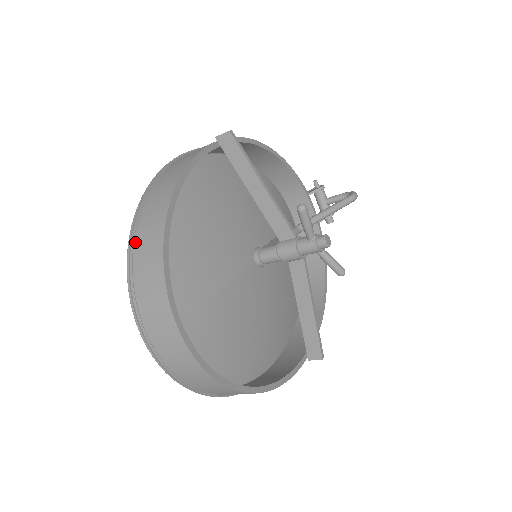
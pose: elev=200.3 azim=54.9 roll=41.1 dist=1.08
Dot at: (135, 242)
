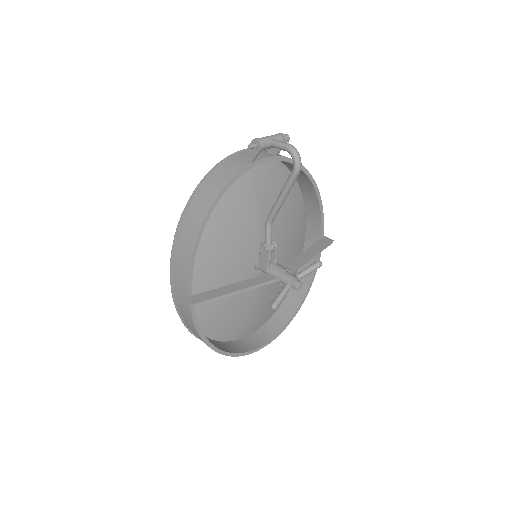
Dot at: occluded
